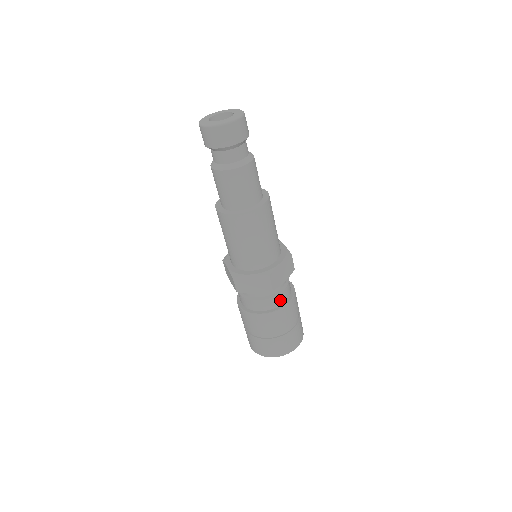
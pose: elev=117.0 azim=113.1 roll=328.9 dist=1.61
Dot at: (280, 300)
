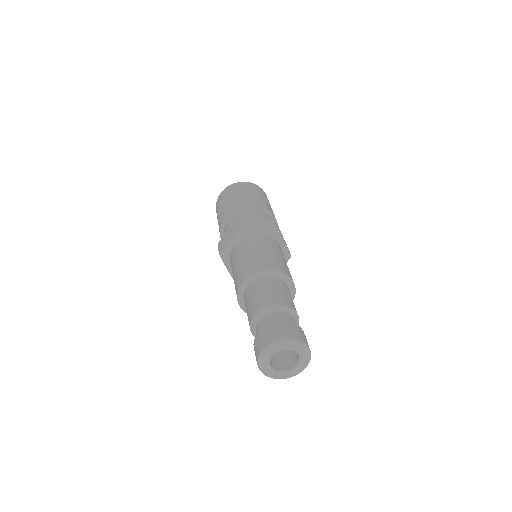
Dot at: occluded
